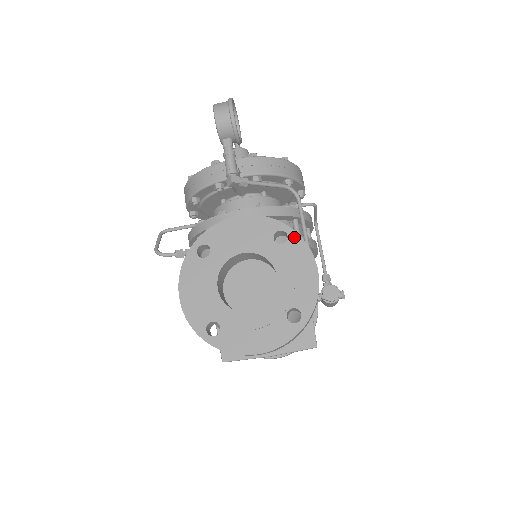
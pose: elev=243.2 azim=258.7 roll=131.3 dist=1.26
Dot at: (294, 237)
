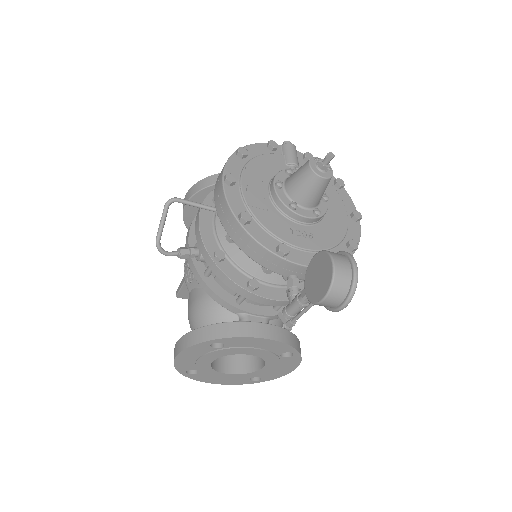
Dot at: (296, 357)
